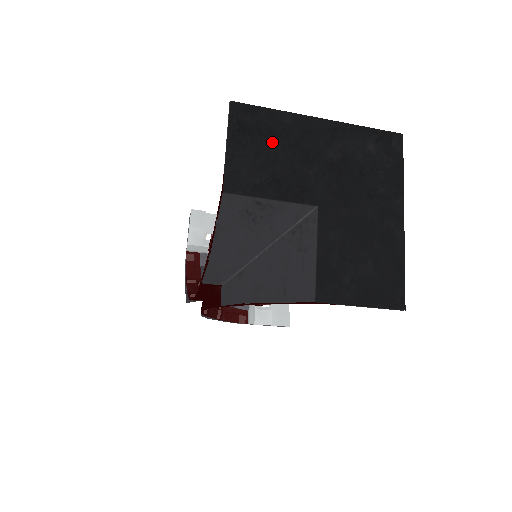
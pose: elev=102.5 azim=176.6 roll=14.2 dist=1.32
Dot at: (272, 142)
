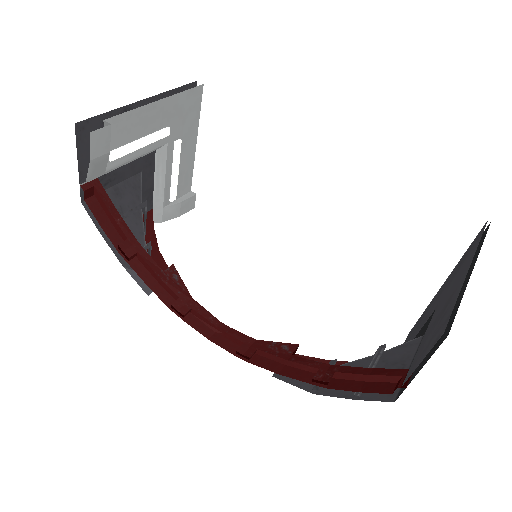
Dot at: occluded
